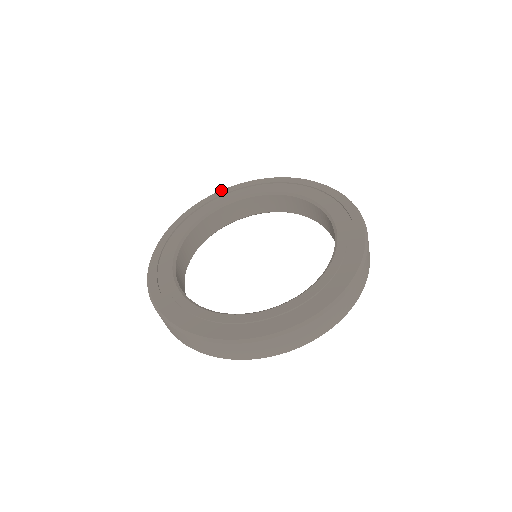
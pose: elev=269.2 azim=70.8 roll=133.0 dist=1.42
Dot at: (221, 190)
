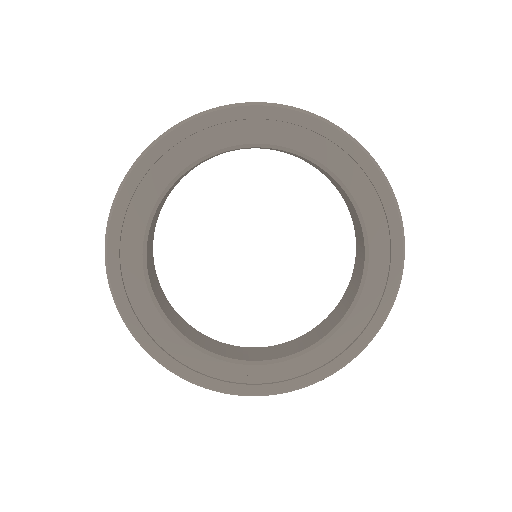
Dot at: (131, 173)
